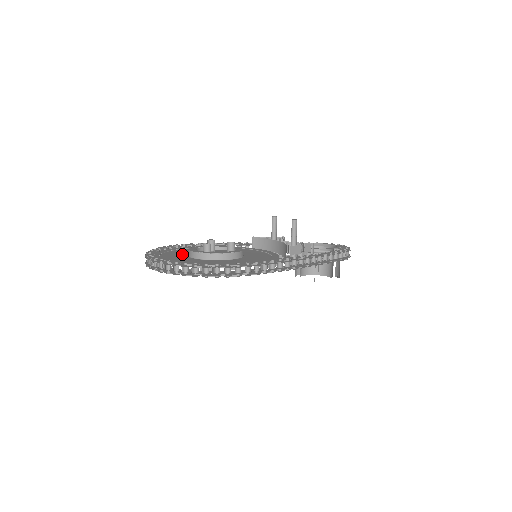
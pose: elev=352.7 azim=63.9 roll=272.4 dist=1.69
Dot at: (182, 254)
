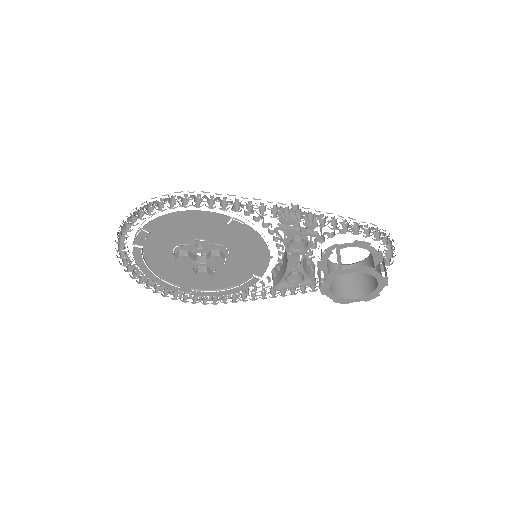
Dot at: occluded
